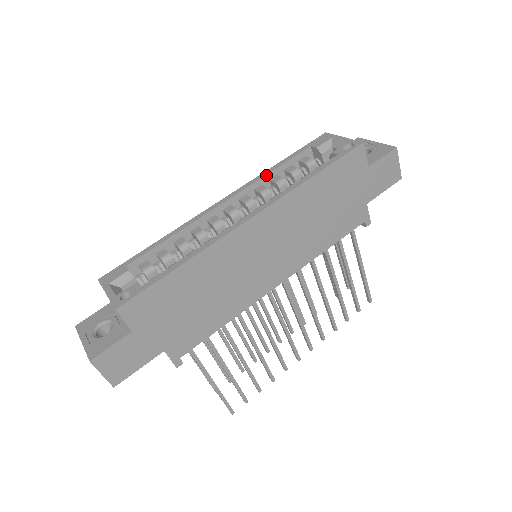
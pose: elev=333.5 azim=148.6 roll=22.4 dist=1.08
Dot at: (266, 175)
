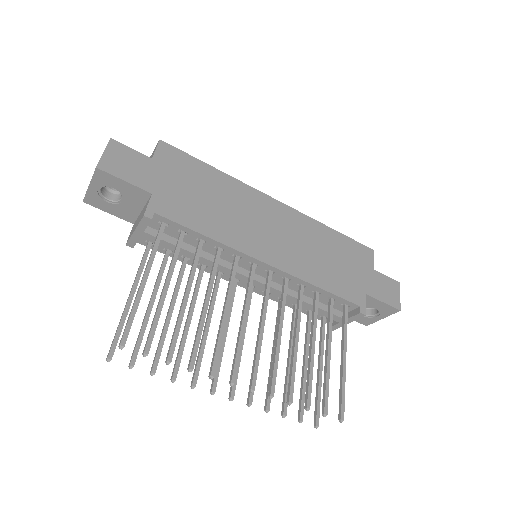
Dot at: occluded
